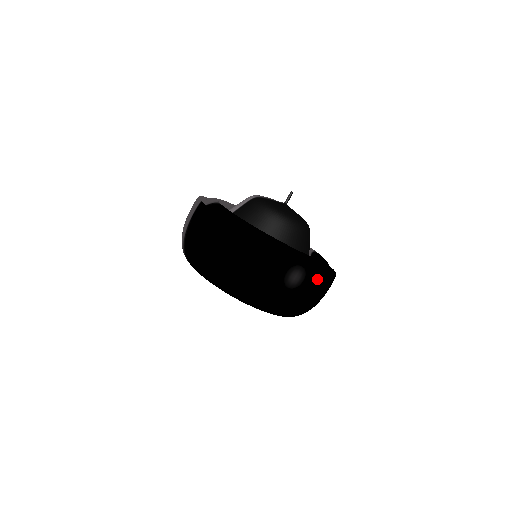
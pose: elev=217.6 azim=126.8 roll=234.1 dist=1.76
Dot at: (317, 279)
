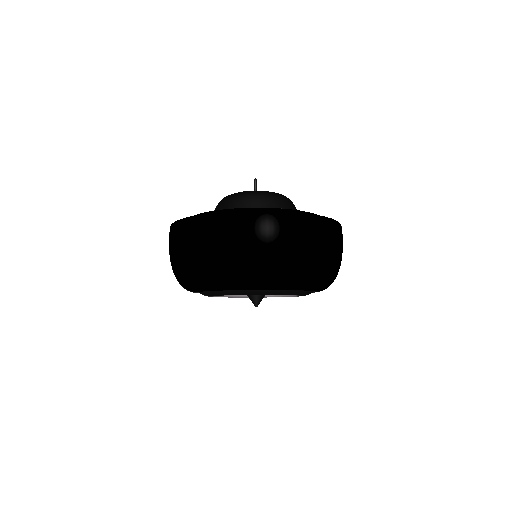
Dot at: (297, 222)
